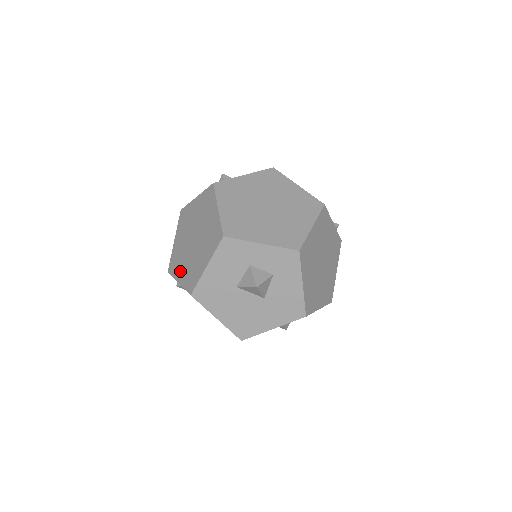
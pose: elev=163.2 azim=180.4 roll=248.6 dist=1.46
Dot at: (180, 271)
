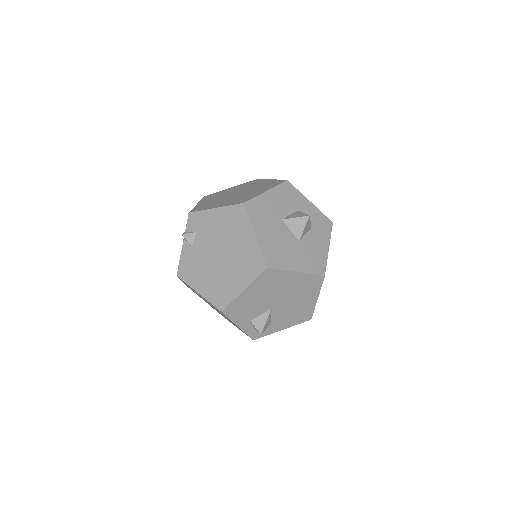
Dot at: (217, 205)
